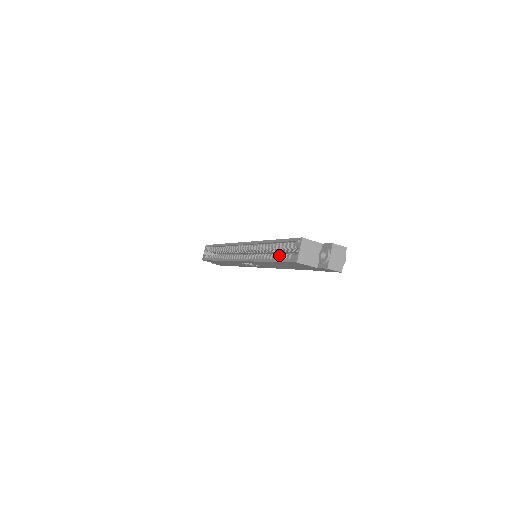
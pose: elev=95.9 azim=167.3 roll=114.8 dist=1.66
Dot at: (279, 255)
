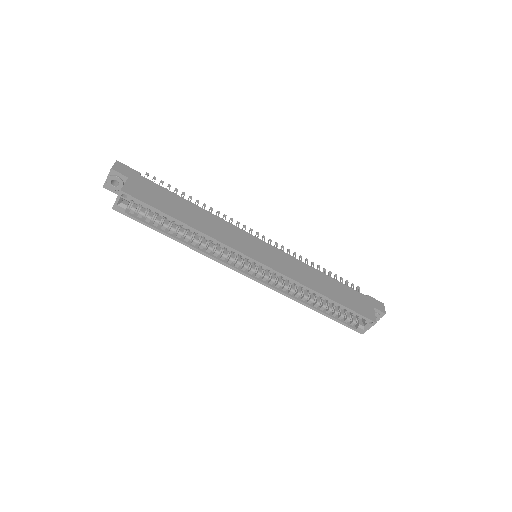
Dot at: (332, 310)
